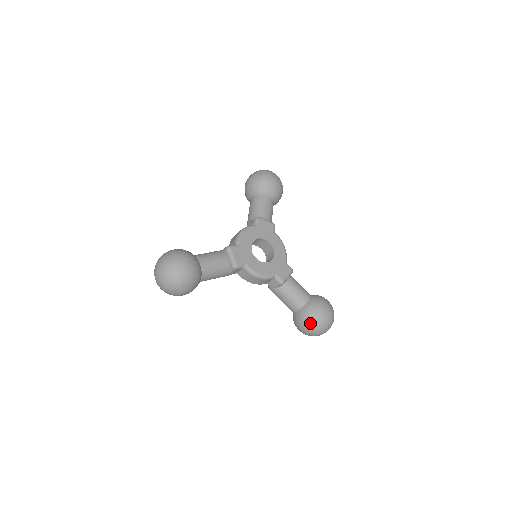
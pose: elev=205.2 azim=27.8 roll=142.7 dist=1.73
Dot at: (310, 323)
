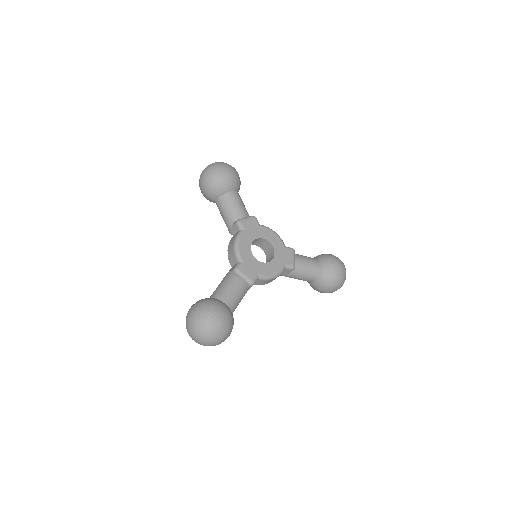
Dot at: (331, 285)
